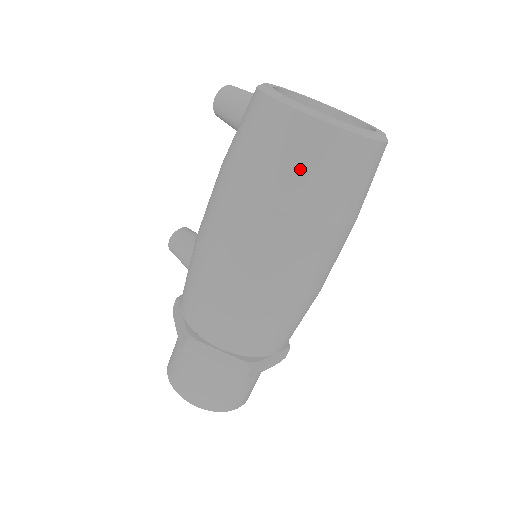
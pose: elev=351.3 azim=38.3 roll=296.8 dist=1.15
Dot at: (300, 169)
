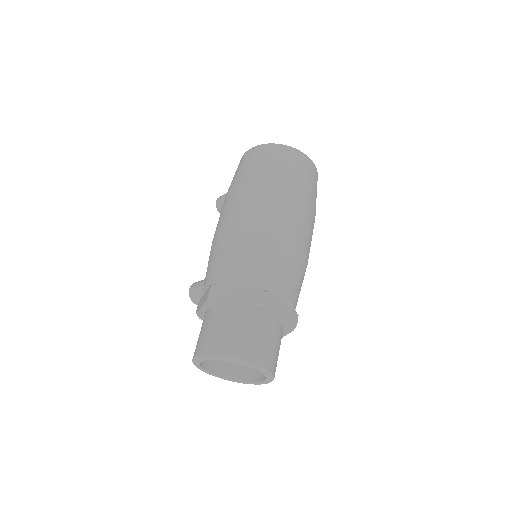
Dot at: (269, 162)
